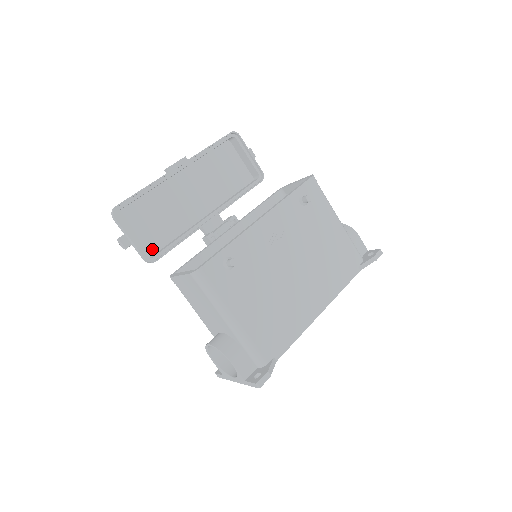
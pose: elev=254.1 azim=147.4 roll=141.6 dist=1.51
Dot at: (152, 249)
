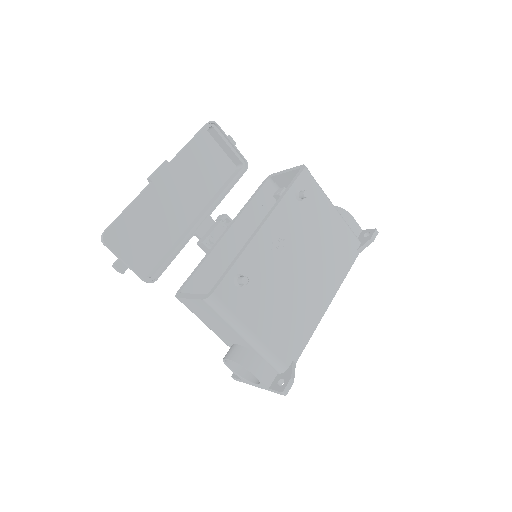
Dot at: (148, 266)
